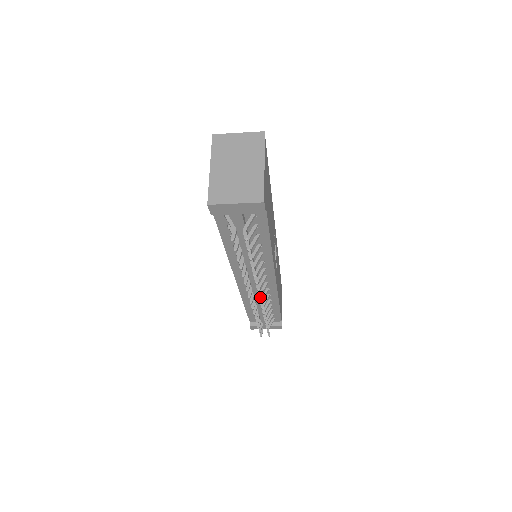
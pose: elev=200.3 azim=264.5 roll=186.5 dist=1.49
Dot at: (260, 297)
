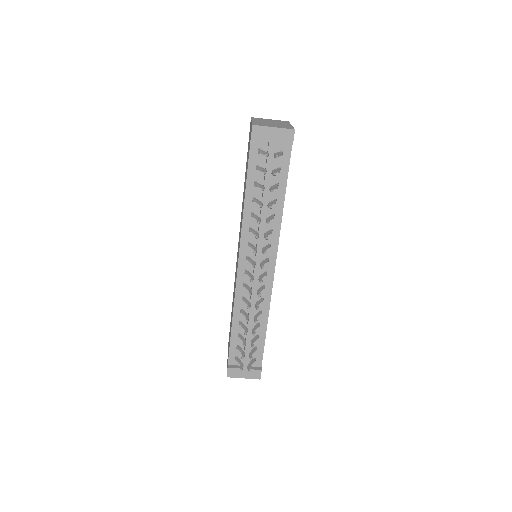
Dot at: (263, 268)
